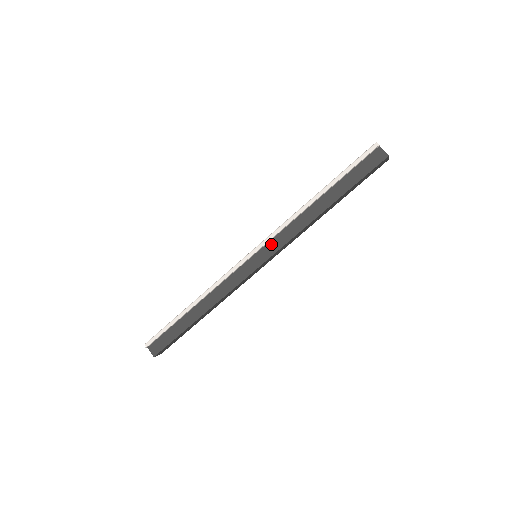
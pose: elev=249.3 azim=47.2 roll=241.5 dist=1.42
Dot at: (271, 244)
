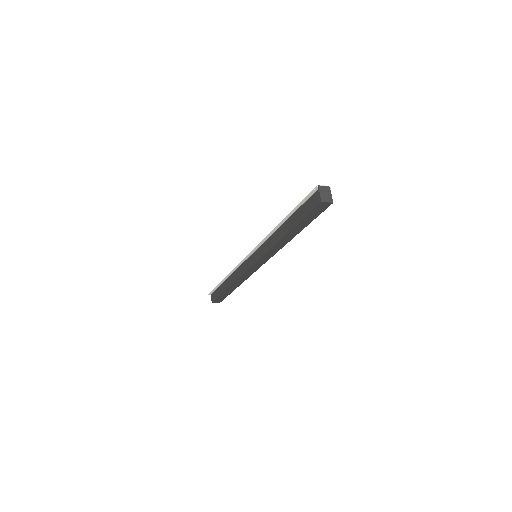
Dot at: (259, 251)
